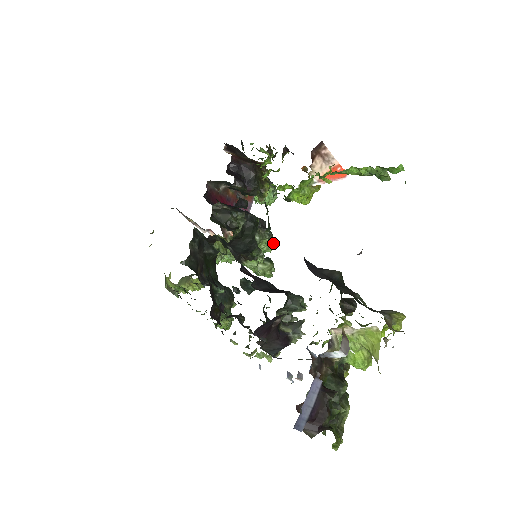
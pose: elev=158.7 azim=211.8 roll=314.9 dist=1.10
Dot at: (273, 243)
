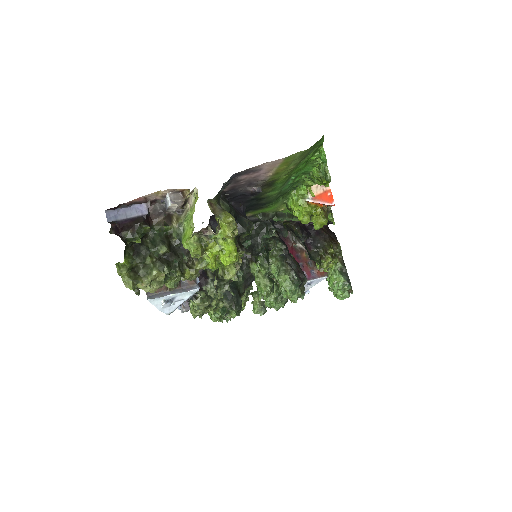
Dot at: (293, 286)
